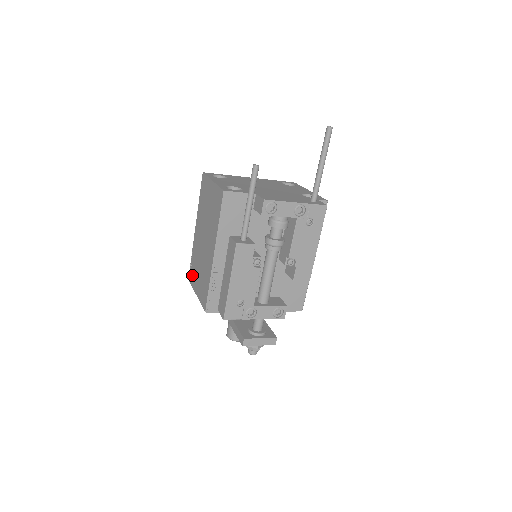
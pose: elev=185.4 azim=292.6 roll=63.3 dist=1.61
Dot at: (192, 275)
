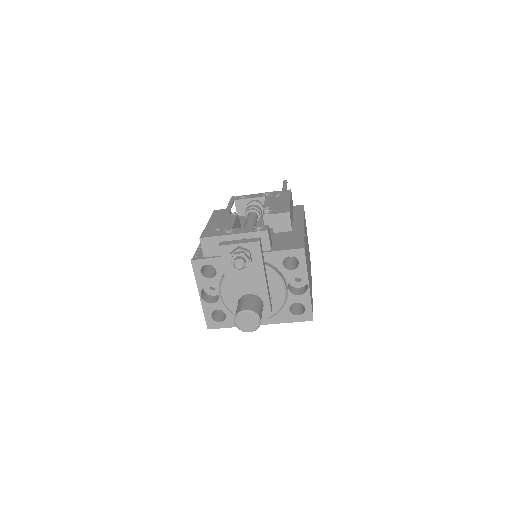
Dot at: occluded
